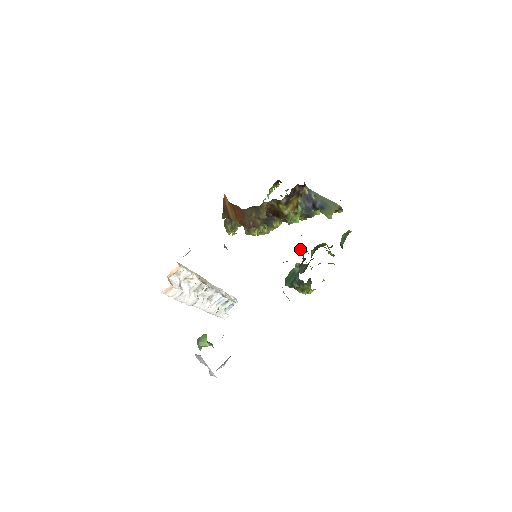
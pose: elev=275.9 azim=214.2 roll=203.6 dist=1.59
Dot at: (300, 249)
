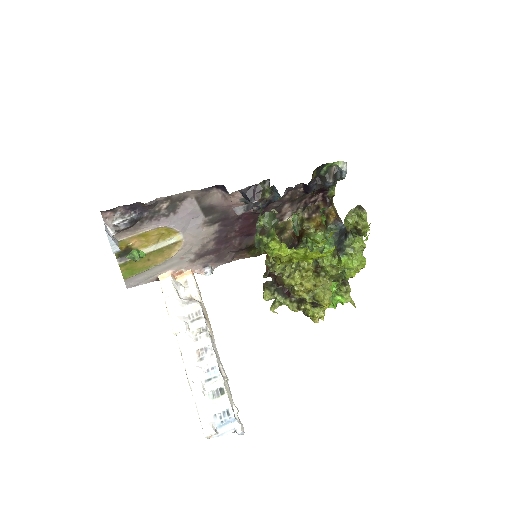
Dot at: (295, 229)
